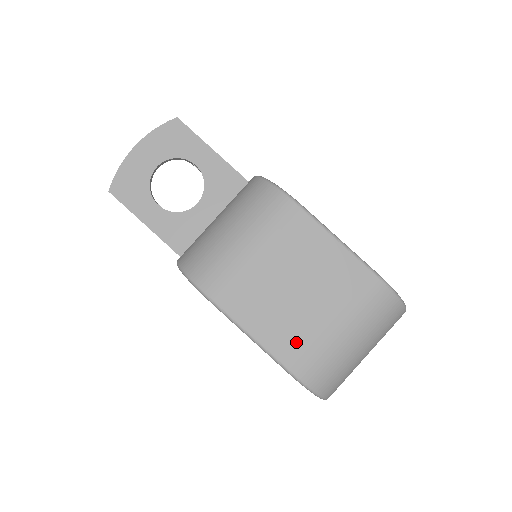
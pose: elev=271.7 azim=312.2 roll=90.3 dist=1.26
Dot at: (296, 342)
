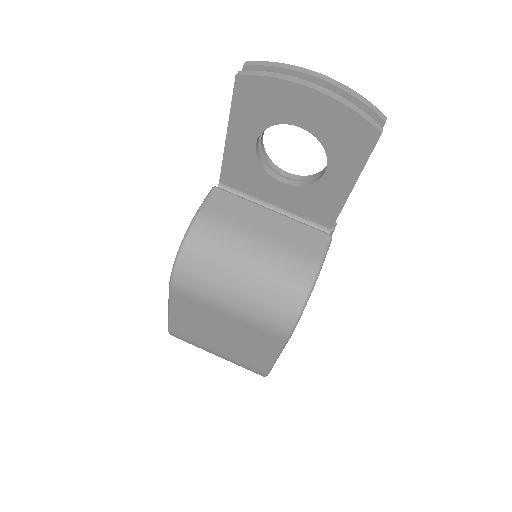
Dot at: (188, 334)
